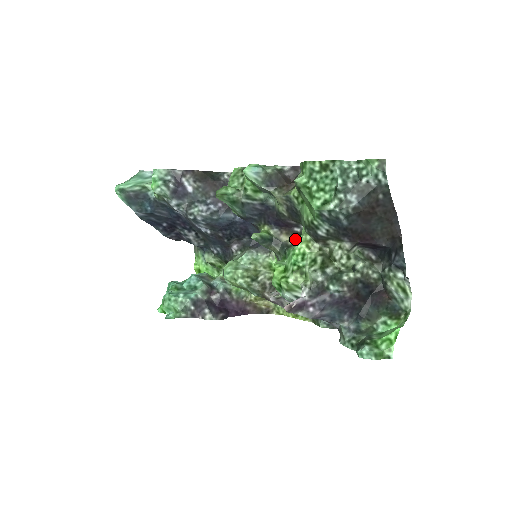
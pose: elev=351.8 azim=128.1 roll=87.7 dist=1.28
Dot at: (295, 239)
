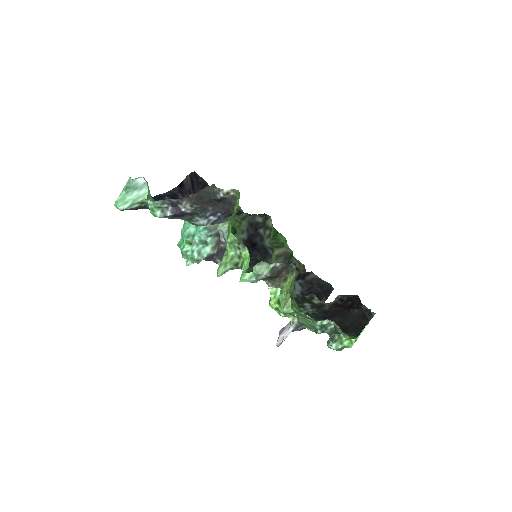
Dot at: occluded
